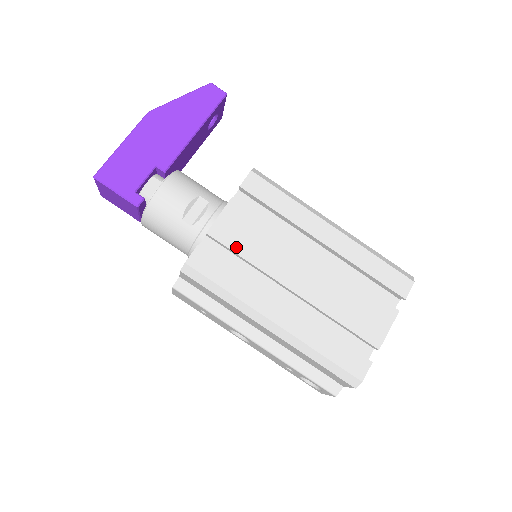
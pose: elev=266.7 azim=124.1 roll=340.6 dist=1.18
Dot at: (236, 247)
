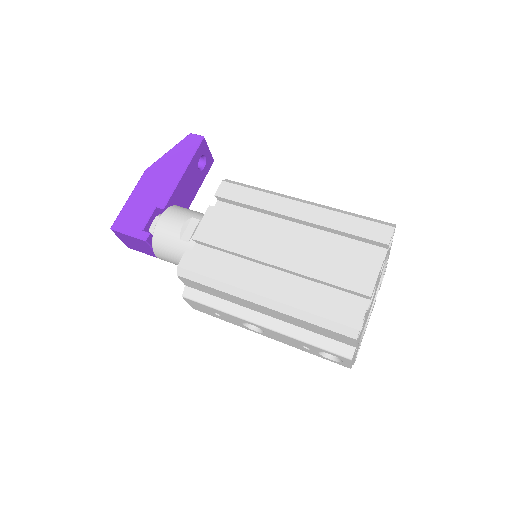
Dot at: (218, 243)
